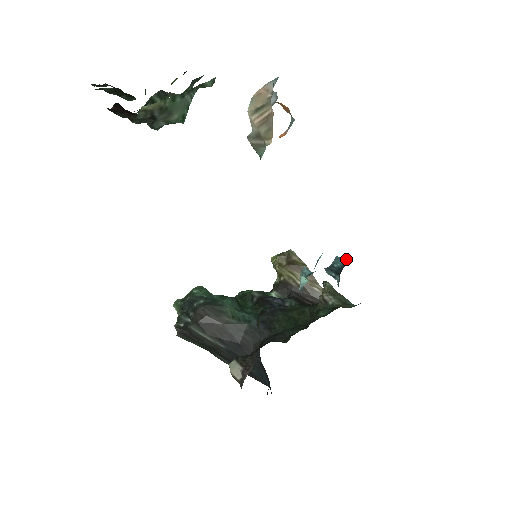
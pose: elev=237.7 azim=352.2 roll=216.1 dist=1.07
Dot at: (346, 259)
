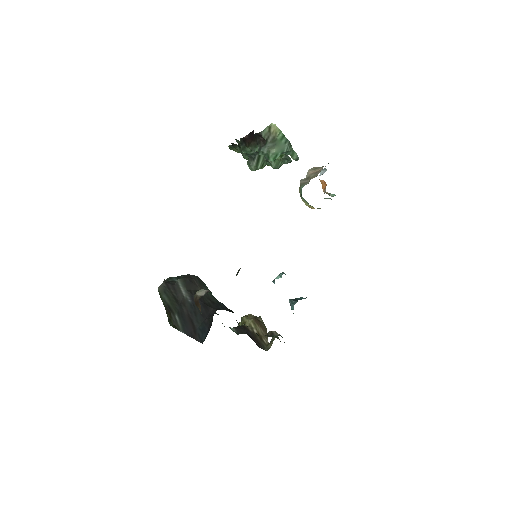
Dot at: occluded
